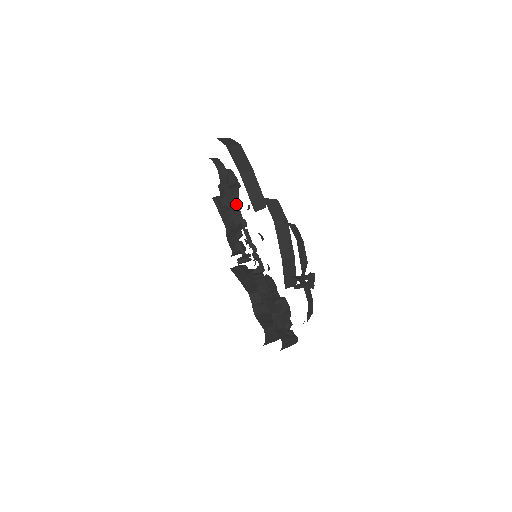
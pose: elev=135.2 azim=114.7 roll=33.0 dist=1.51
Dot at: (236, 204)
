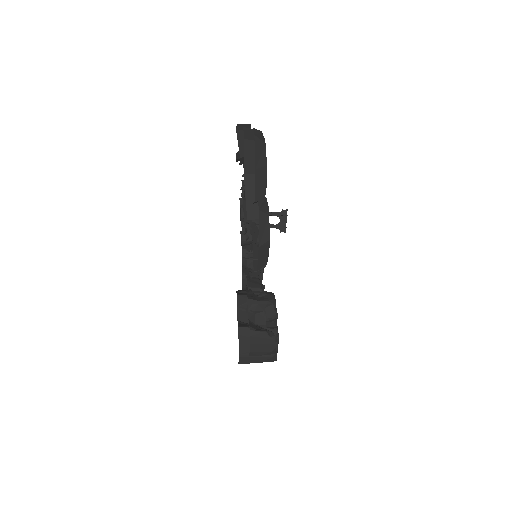
Dot at: (257, 224)
